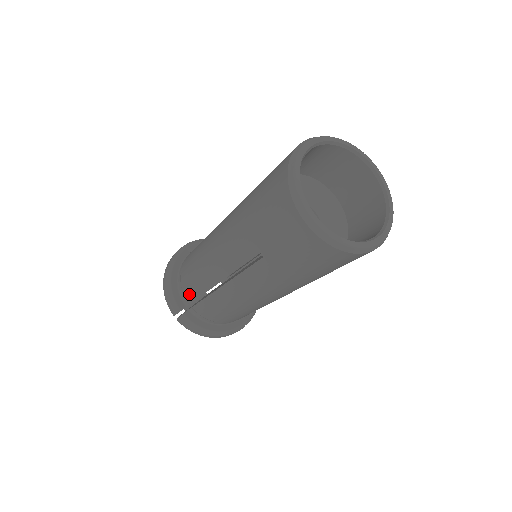
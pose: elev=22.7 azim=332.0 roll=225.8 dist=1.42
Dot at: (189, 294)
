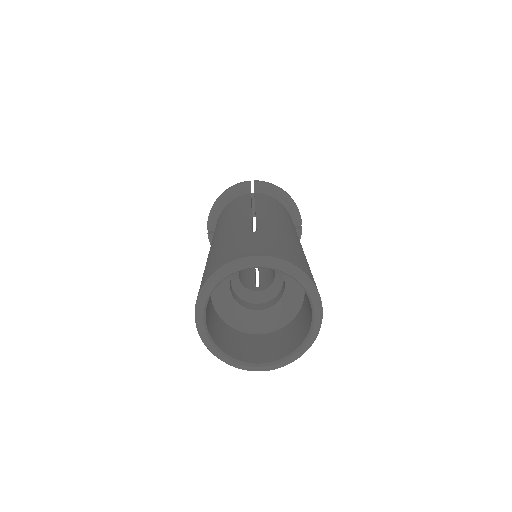
Dot at: occluded
